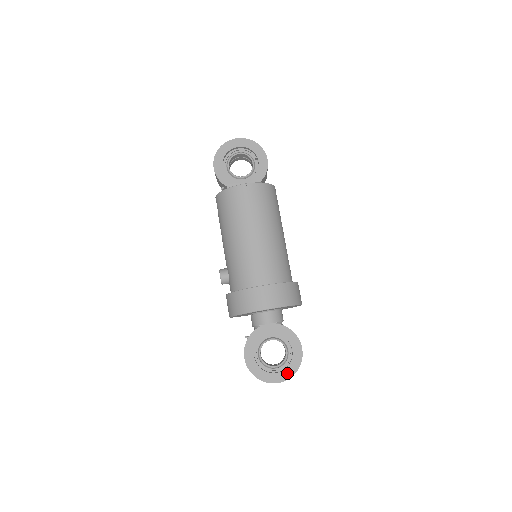
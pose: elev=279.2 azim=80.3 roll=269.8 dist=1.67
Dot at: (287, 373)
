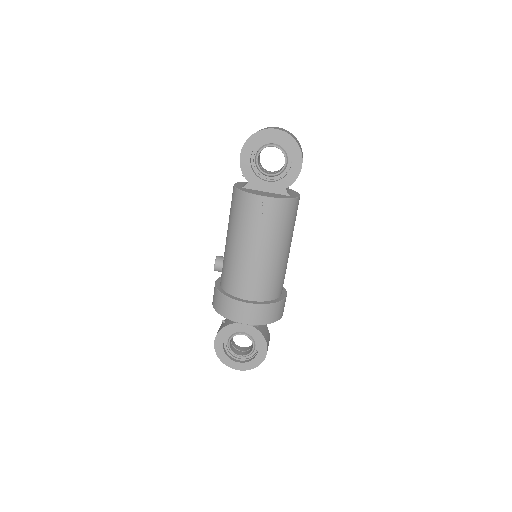
Dot at: (247, 366)
